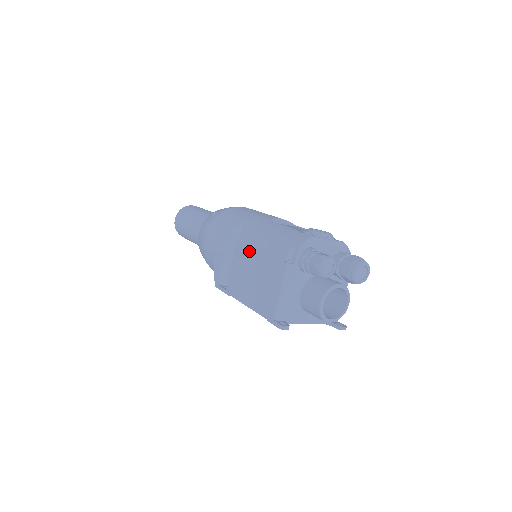
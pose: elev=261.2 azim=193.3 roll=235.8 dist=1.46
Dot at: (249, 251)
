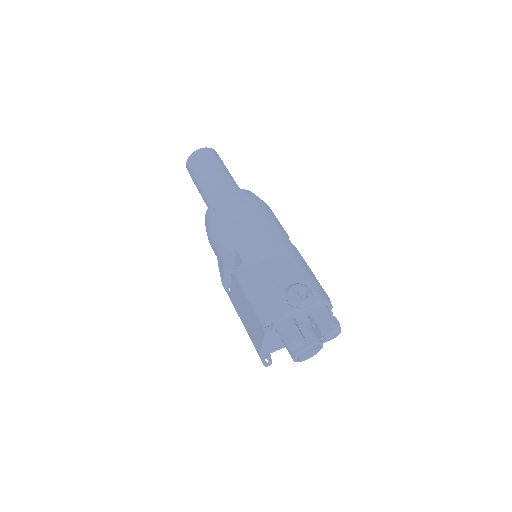
Dot at: (240, 290)
